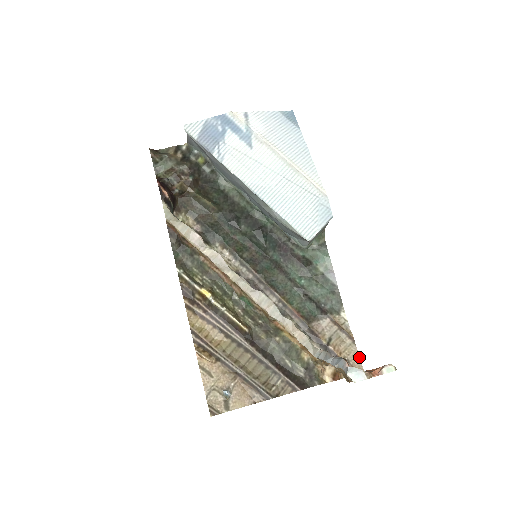
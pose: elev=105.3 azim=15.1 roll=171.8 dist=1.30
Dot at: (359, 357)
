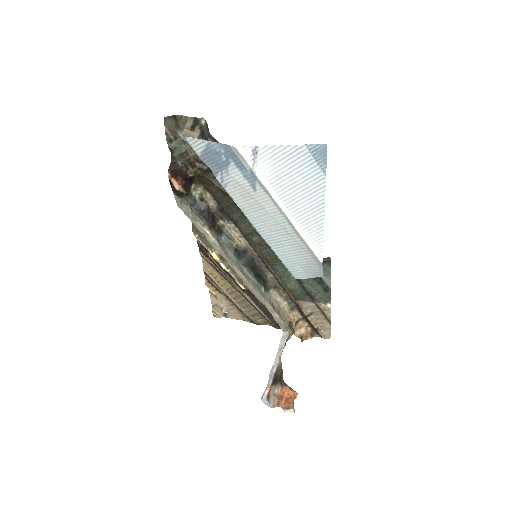
Dot at: (330, 331)
